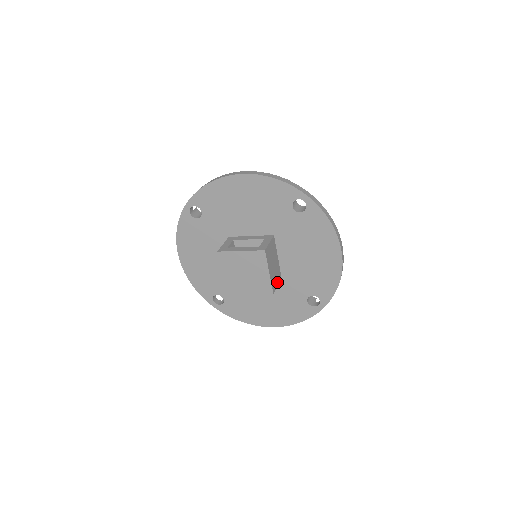
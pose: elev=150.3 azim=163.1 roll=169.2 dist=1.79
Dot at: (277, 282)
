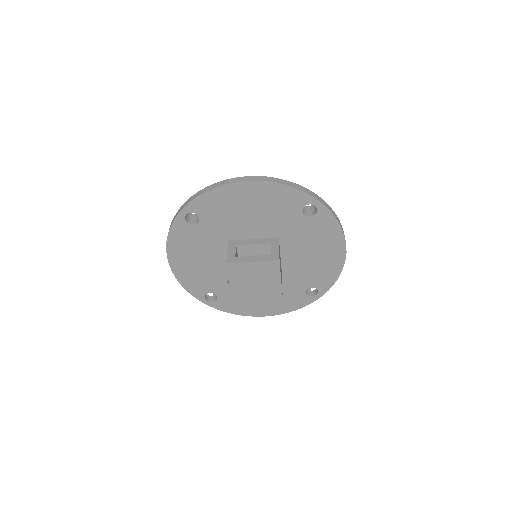
Dot at: occluded
